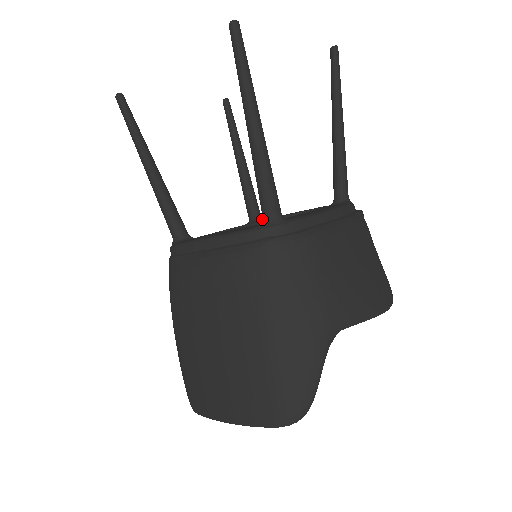
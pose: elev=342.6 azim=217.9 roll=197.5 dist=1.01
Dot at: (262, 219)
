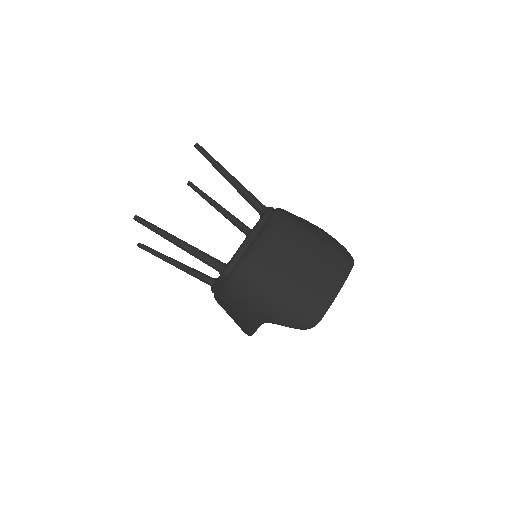
Dot at: occluded
